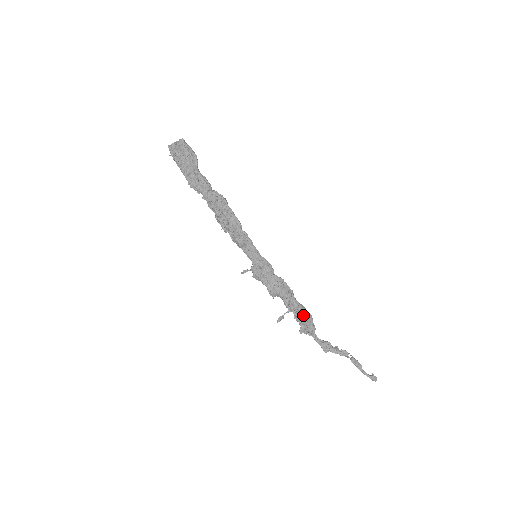
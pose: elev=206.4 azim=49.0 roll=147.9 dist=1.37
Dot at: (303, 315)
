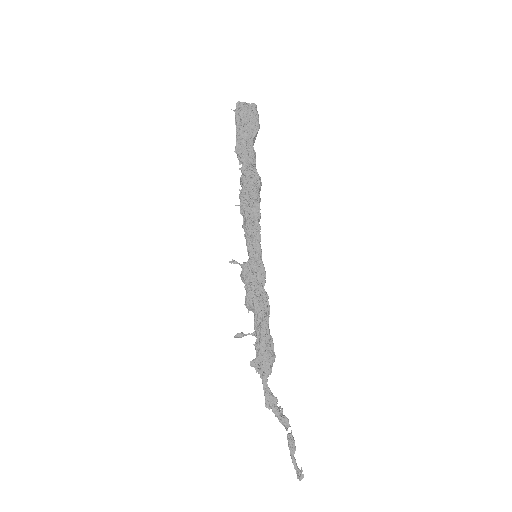
Dot at: (265, 347)
